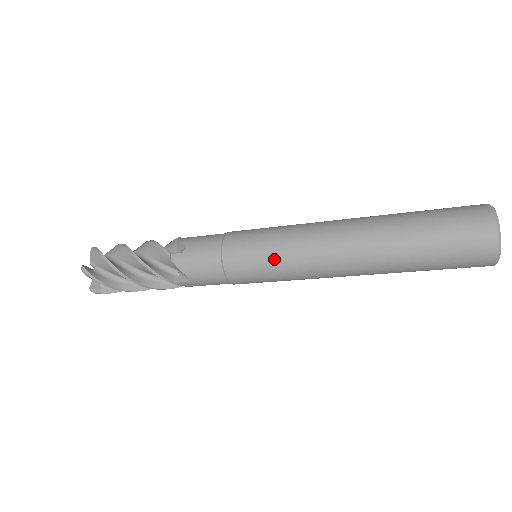
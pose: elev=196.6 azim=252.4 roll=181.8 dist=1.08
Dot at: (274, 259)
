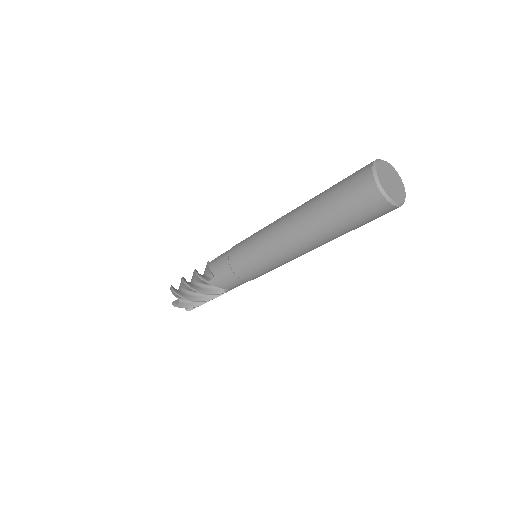
Dot at: (252, 241)
